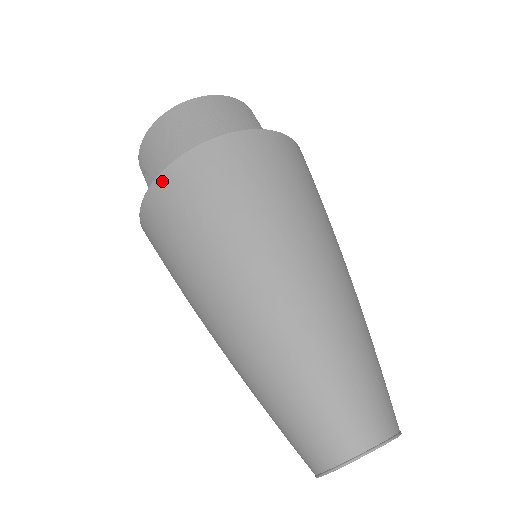
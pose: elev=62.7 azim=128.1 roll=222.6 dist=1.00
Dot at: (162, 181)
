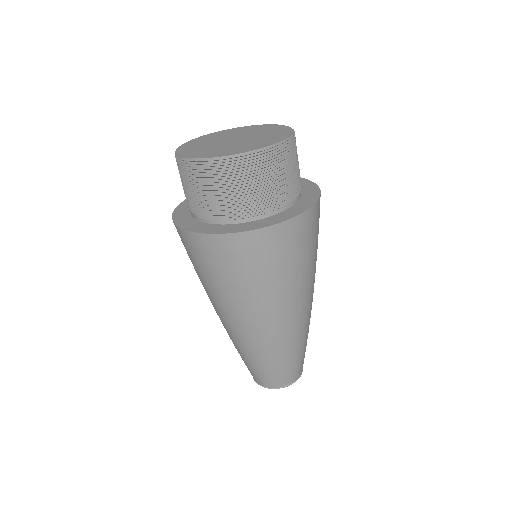
Dot at: (223, 239)
